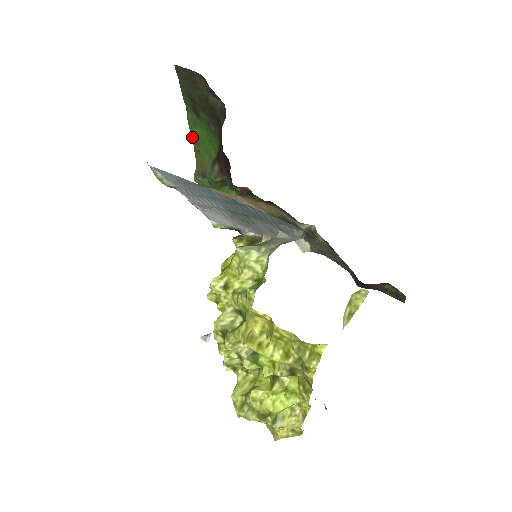
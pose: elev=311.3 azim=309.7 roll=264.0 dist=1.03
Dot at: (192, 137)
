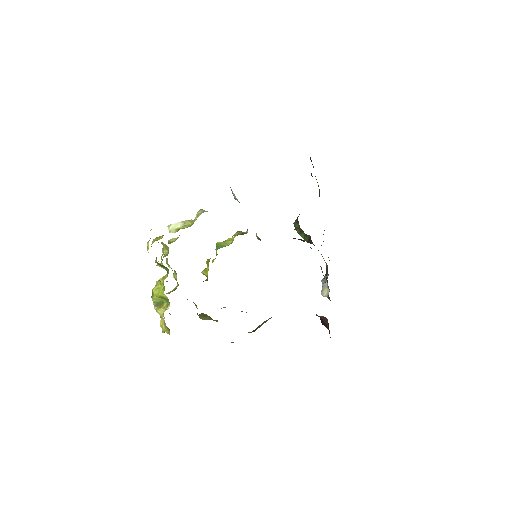
Dot at: occluded
